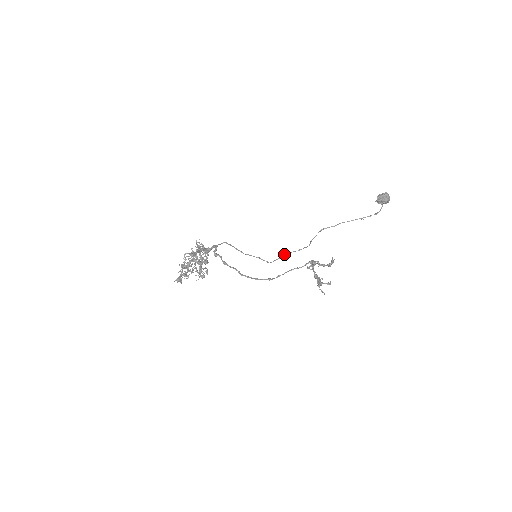
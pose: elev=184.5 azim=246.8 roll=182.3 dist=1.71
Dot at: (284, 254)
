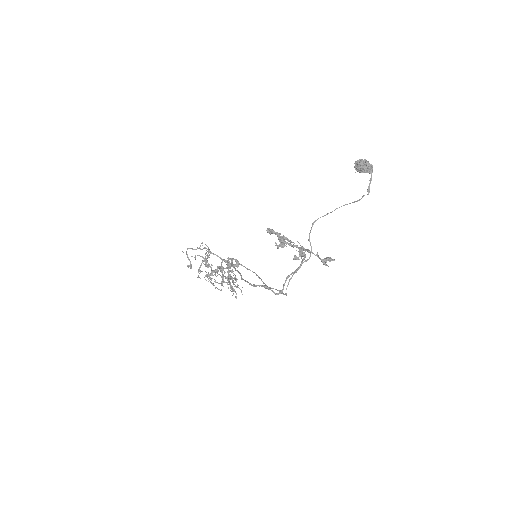
Dot at: occluded
